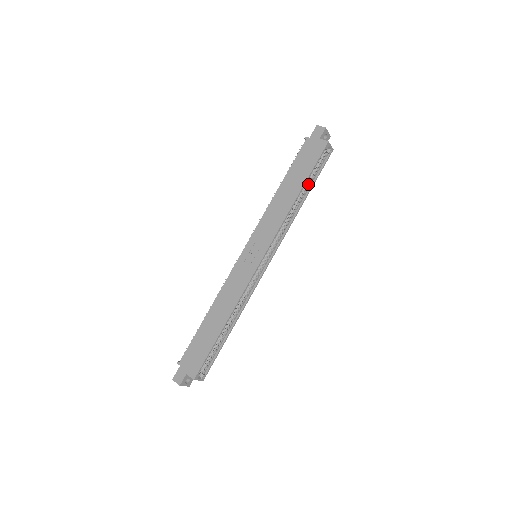
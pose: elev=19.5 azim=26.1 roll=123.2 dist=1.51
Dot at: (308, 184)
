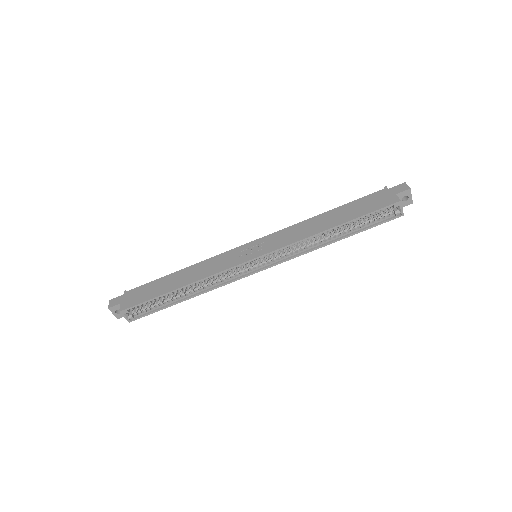
Dot at: (353, 228)
